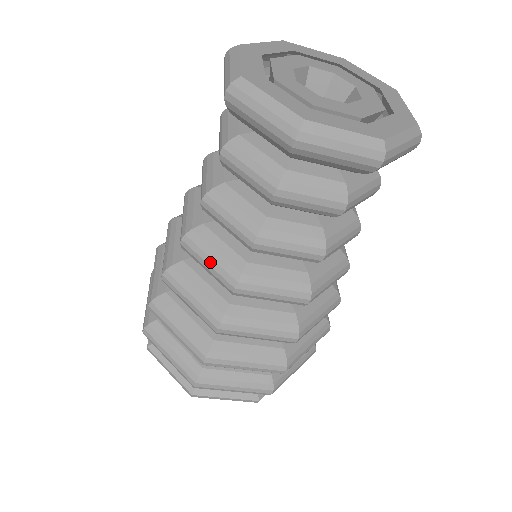
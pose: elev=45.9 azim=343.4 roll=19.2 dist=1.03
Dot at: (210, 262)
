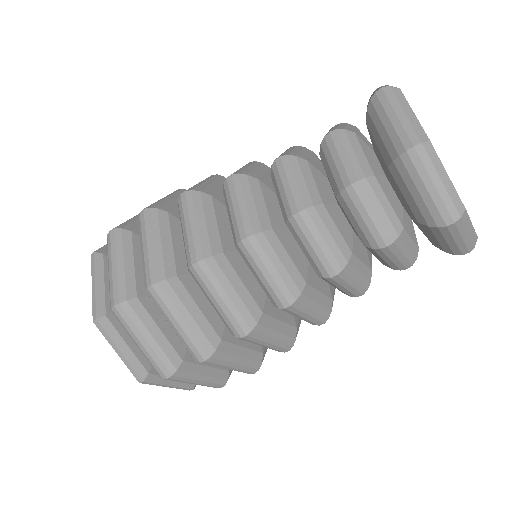
Dot at: (273, 272)
